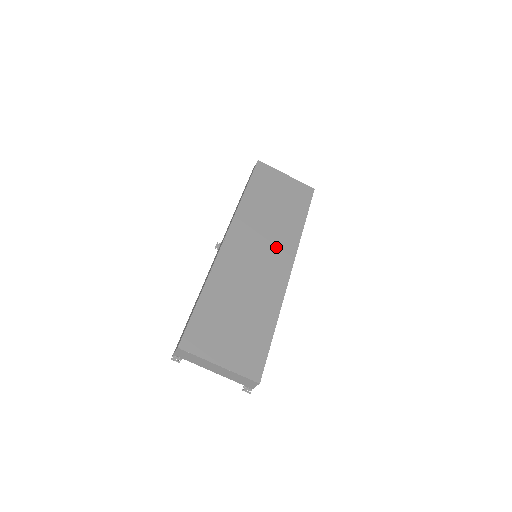
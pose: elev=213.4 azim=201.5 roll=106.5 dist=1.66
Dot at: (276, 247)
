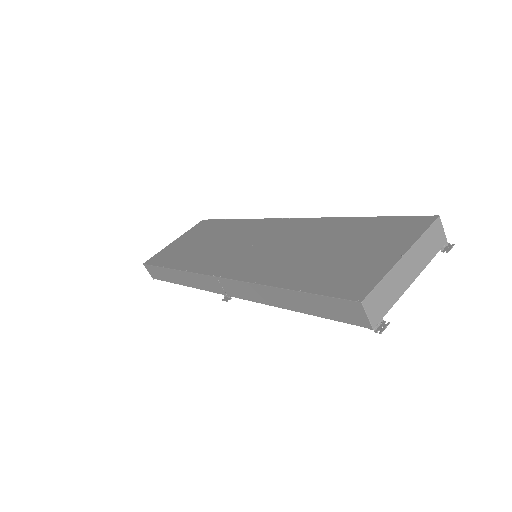
Dot at: (252, 234)
